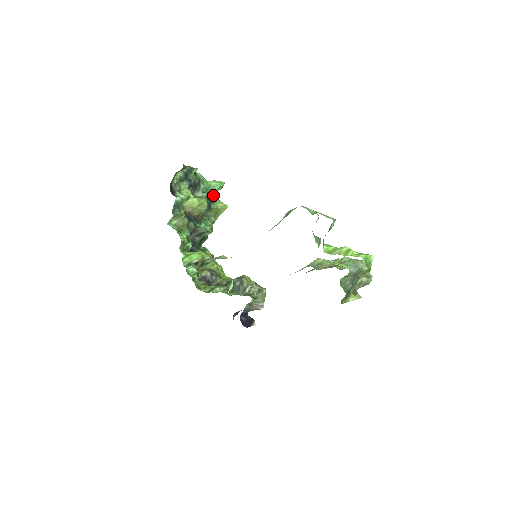
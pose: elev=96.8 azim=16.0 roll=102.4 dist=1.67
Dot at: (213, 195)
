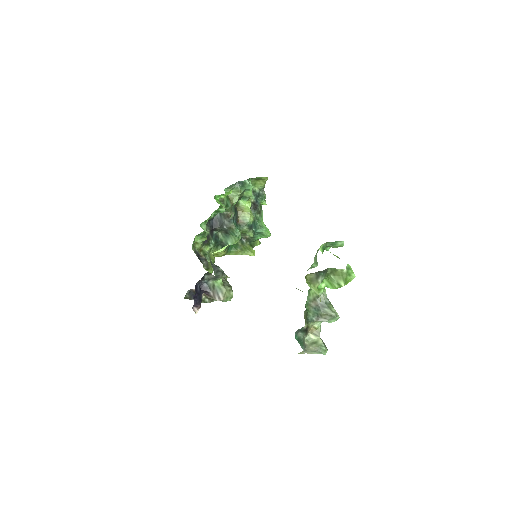
Dot at: (257, 230)
